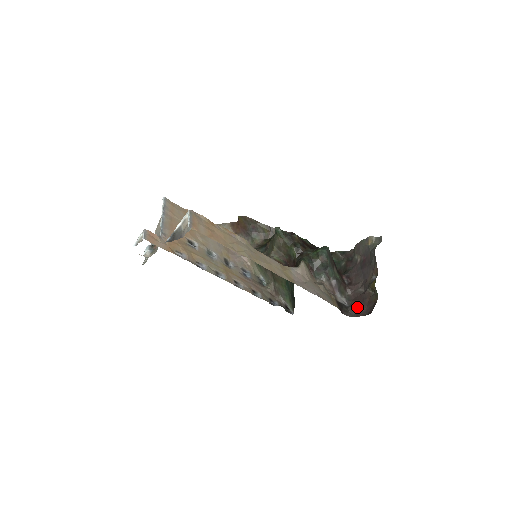
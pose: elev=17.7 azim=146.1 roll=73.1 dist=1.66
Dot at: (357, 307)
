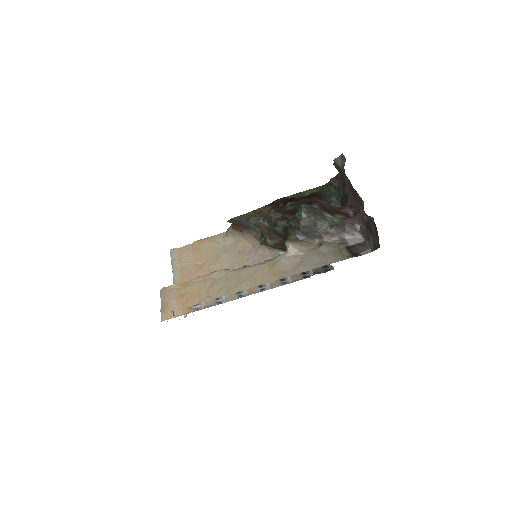
Dot at: (371, 239)
